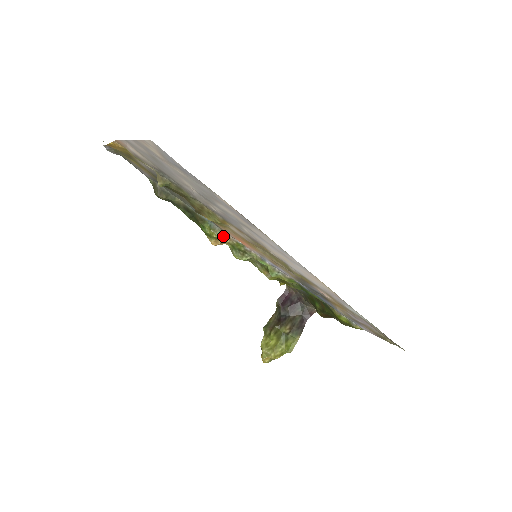
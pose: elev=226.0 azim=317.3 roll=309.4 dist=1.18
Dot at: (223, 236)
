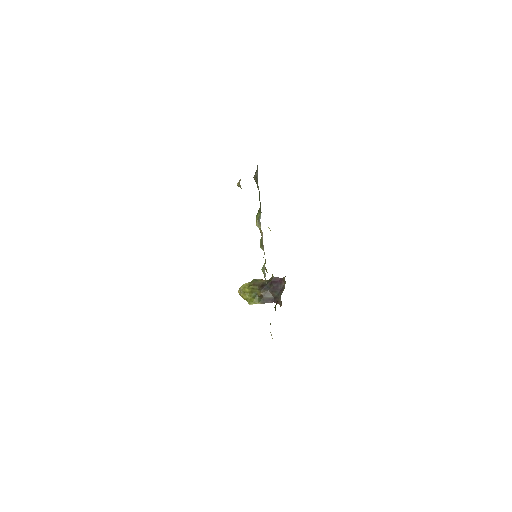
Dot at: (260, 228)
